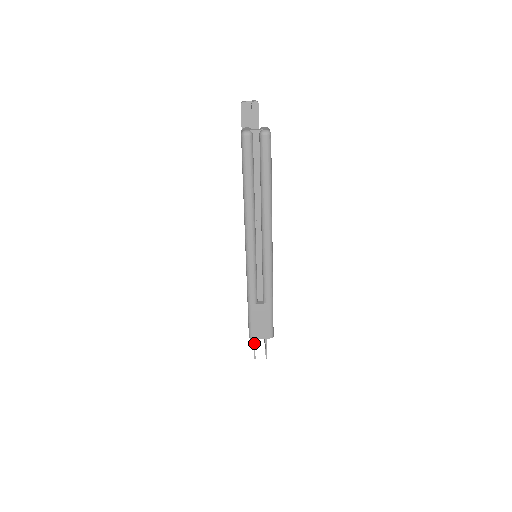
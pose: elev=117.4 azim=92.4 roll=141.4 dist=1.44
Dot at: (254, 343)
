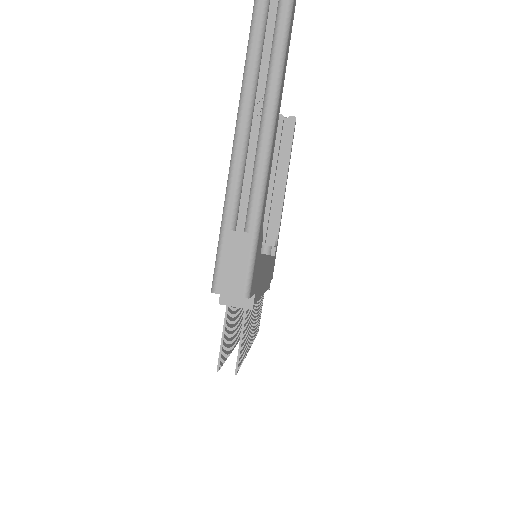
Dot at: (222, 341)
